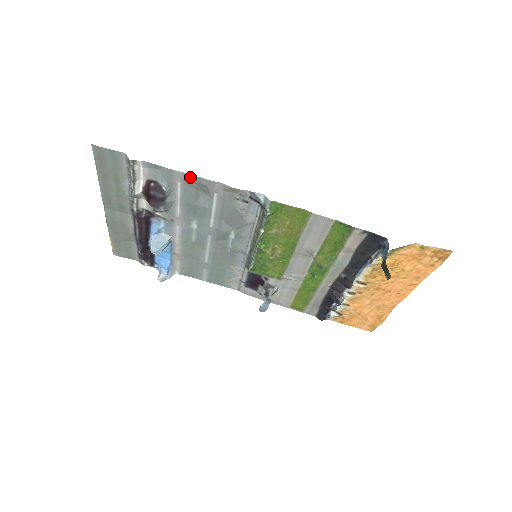
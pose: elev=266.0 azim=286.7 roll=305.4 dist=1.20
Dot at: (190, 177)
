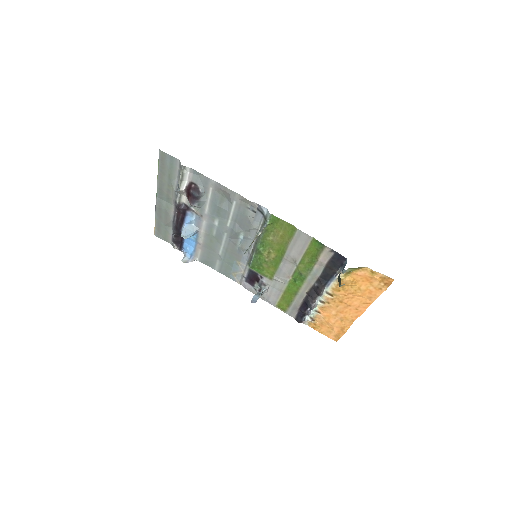
Dot at: (219, 186)
